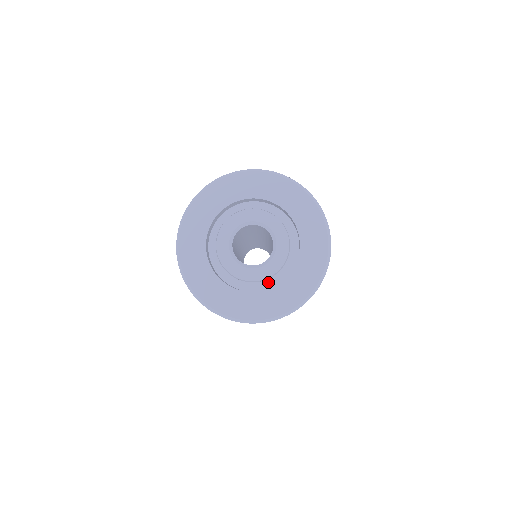
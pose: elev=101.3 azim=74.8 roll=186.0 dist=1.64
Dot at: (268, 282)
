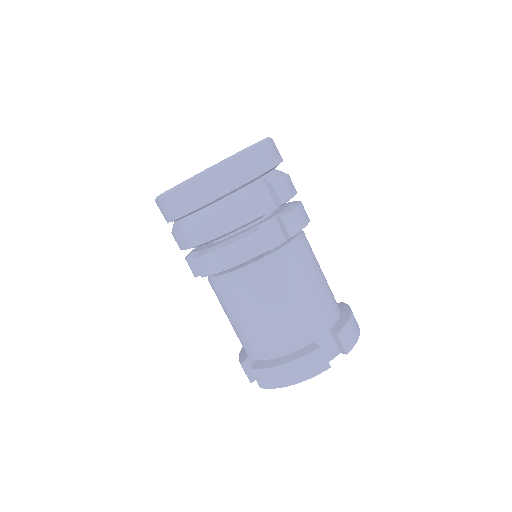
Dot at: occluded
